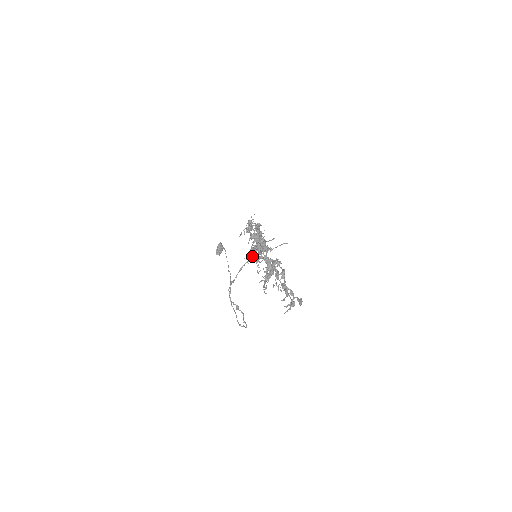
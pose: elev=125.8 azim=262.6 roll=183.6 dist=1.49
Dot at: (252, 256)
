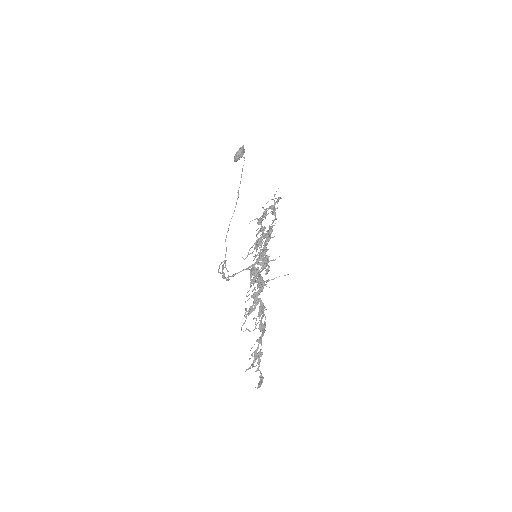
Dot at: occluded
